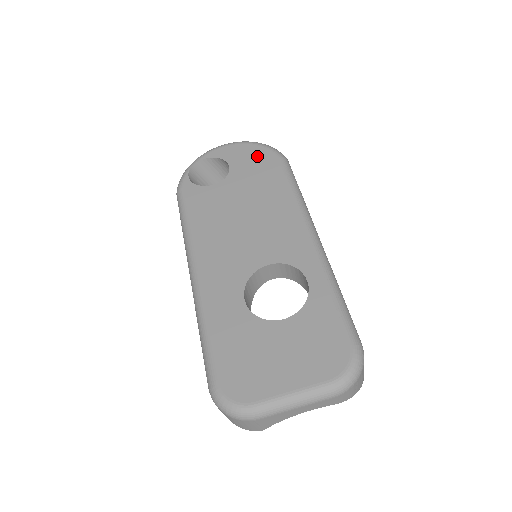
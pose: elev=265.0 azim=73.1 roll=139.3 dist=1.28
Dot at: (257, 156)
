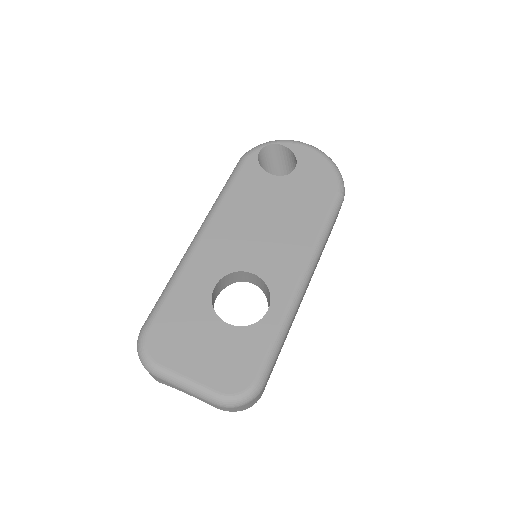
Dot at: (323, 176)
